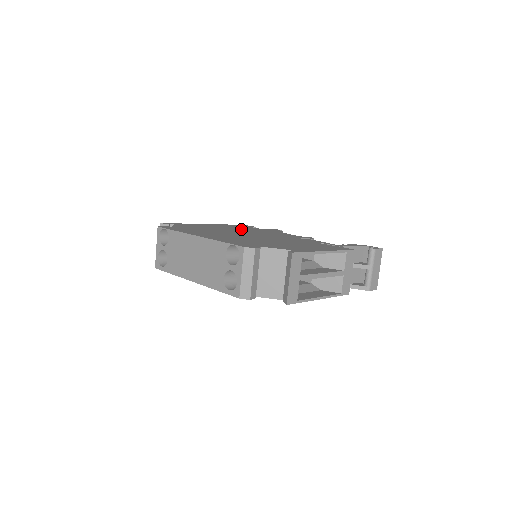
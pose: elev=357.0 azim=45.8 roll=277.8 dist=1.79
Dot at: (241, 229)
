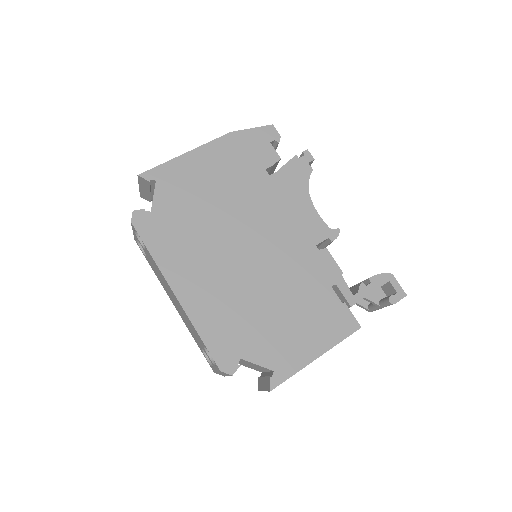
Dot at: (250, 187)
